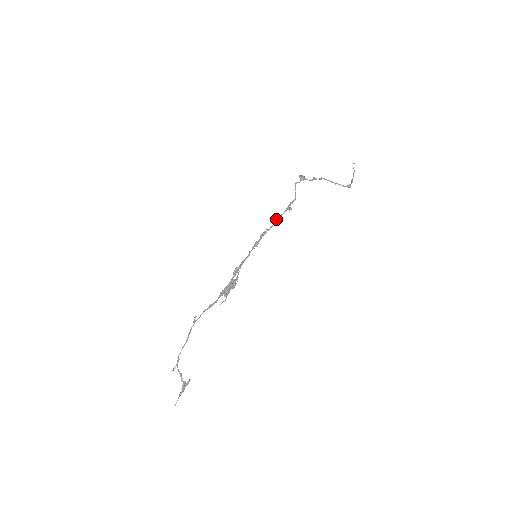
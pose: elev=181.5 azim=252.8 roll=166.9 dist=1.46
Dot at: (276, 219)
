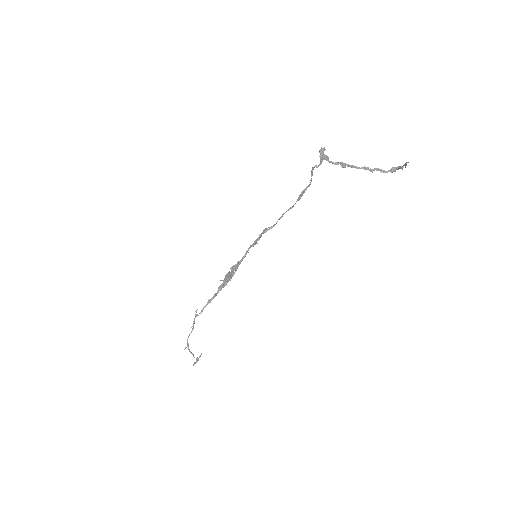
Dot at: (281, 217)
